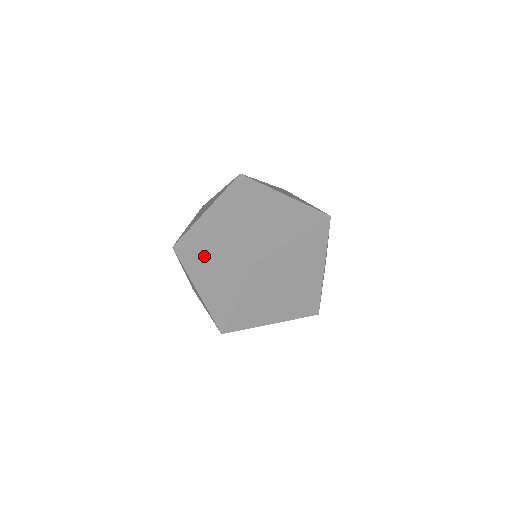
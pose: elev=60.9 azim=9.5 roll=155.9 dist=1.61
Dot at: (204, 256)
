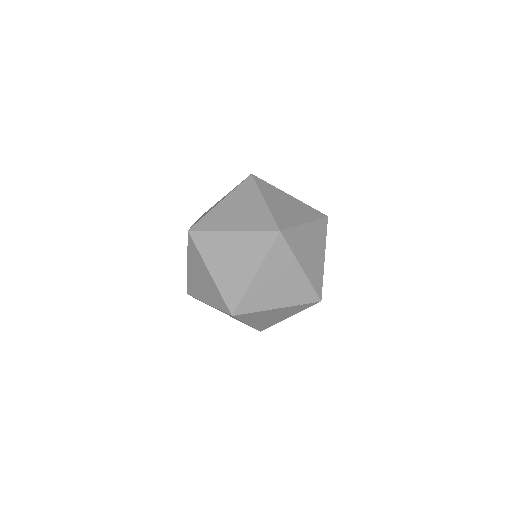
Dot at: (204, 265)
